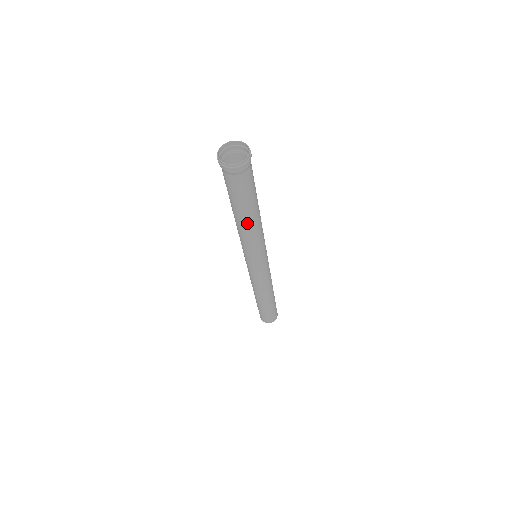
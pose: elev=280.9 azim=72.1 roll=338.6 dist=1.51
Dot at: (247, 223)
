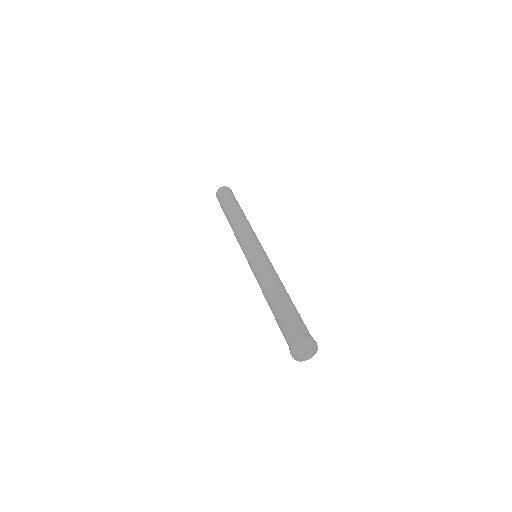
Dot at: occluded
